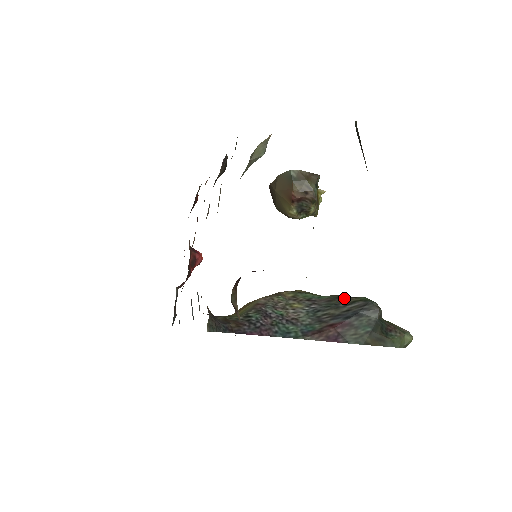
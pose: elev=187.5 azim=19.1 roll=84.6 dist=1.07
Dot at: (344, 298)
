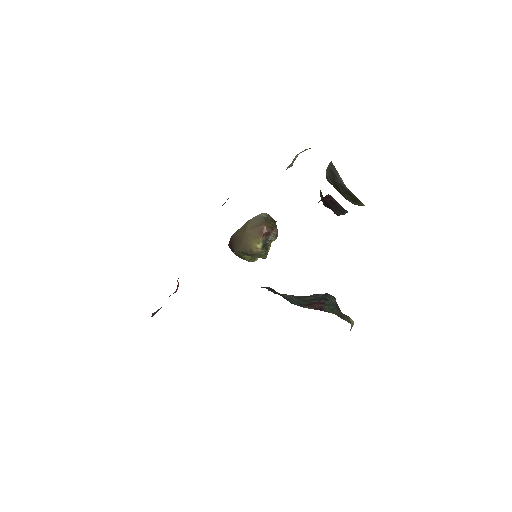
Dot at: occluded
